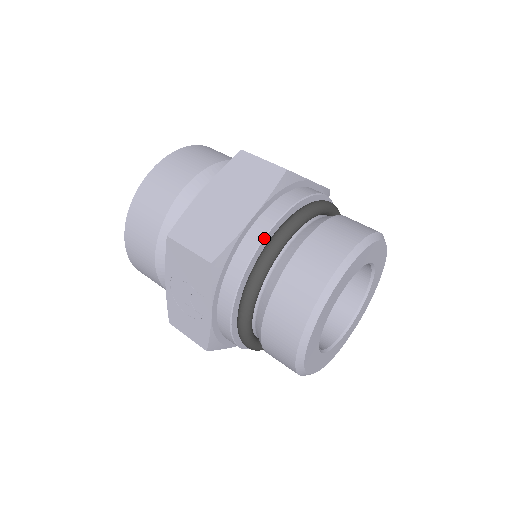
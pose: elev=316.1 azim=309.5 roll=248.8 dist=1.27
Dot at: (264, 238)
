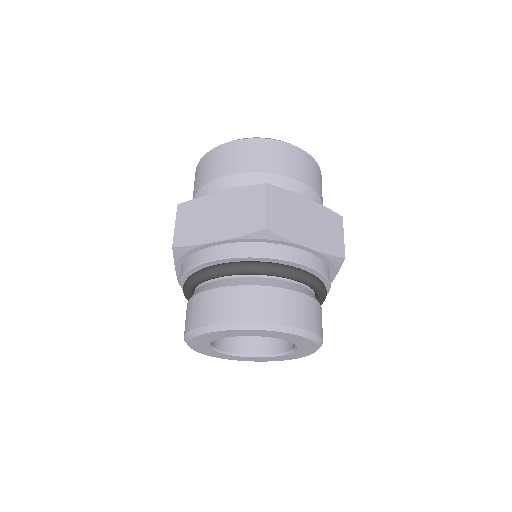
Dot at: (211, 261)
